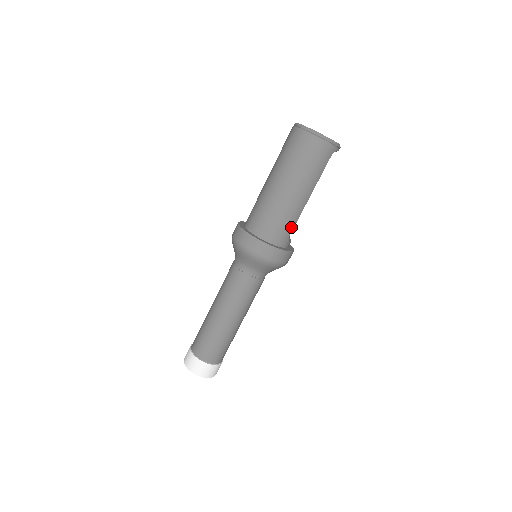
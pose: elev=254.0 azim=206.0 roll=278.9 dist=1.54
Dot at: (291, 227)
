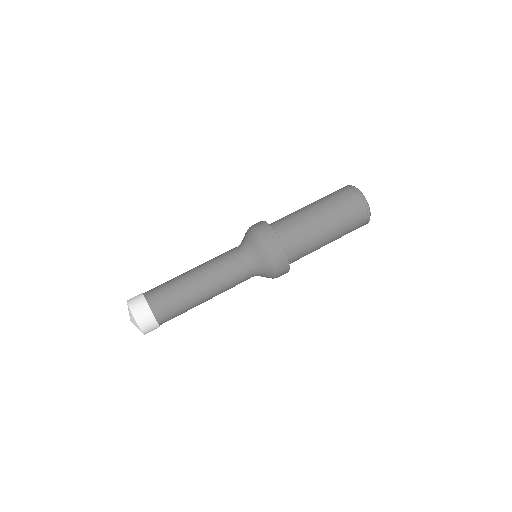
Dot at: occluded
